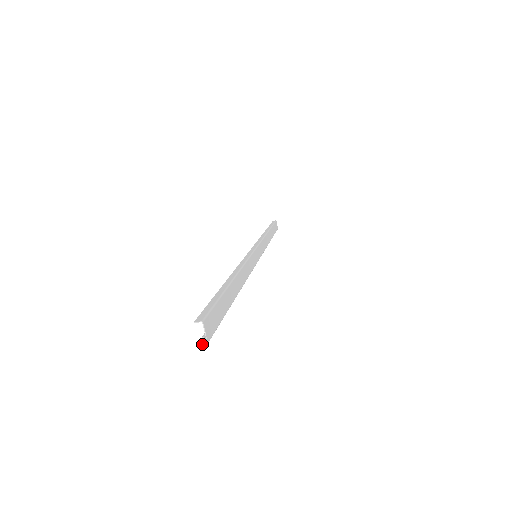
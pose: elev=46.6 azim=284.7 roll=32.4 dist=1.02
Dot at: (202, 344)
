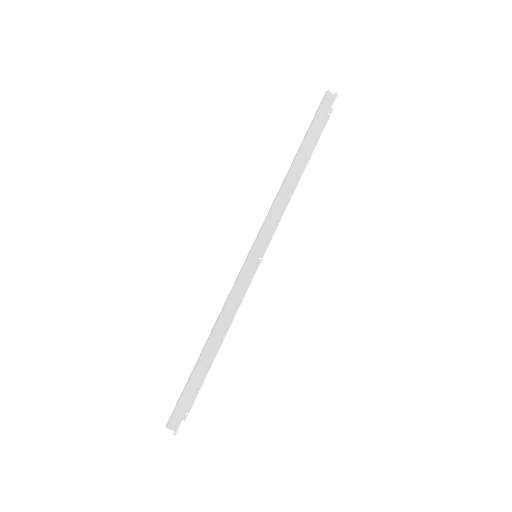
Dot at: (176, 431)
